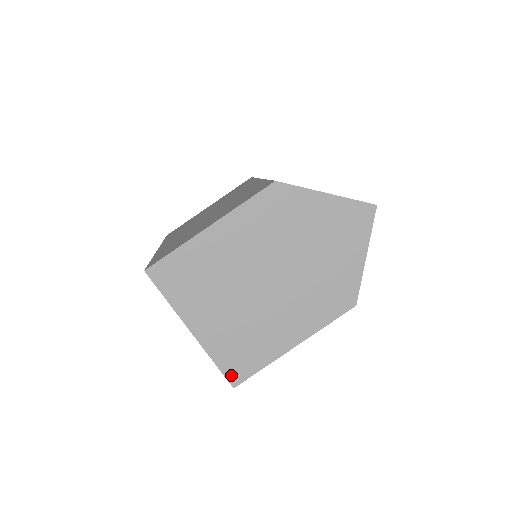
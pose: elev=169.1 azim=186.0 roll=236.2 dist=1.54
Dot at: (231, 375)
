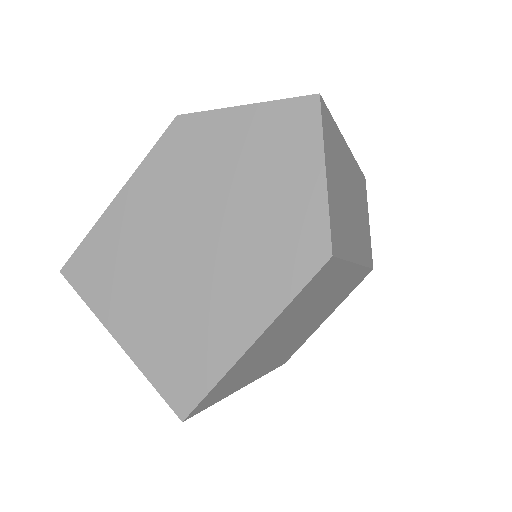
Dot at: (175, 400)
